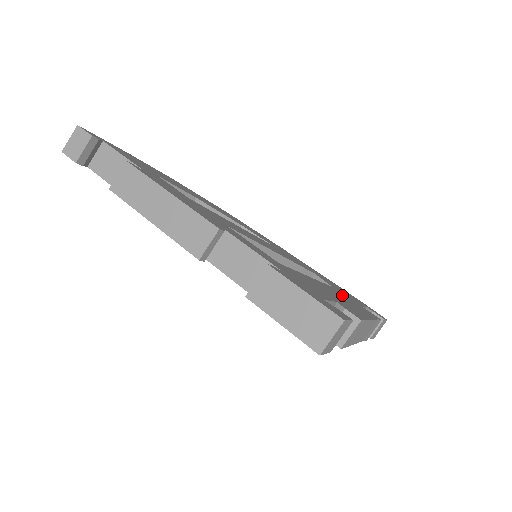
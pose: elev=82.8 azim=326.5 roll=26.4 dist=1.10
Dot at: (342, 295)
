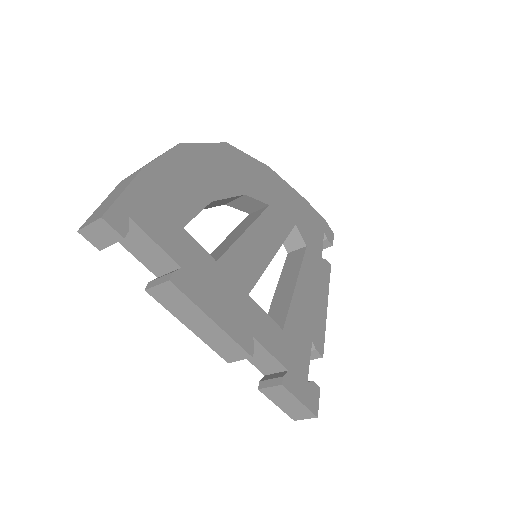
Dot at: (312, 267)
